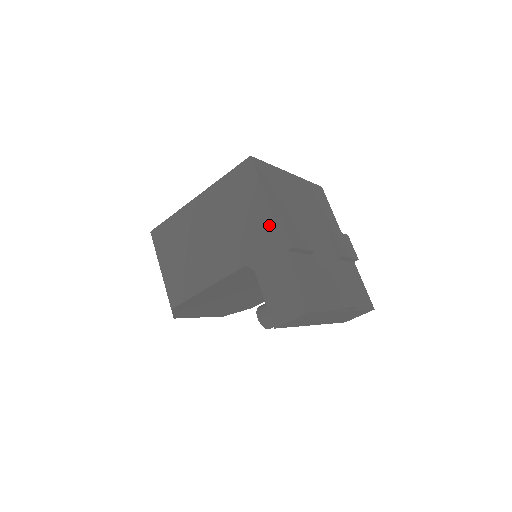
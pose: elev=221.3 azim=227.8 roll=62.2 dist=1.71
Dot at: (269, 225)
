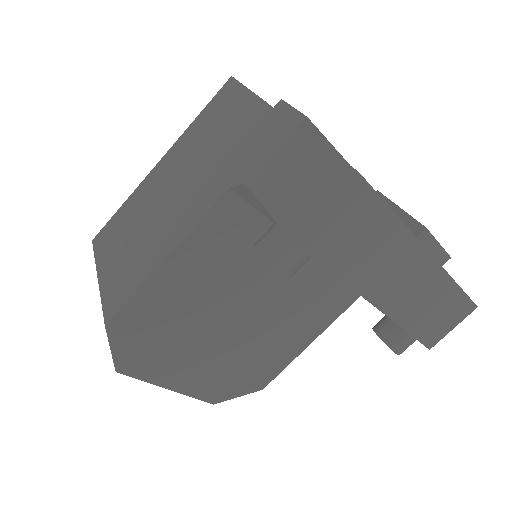
Dot at: (264, 117)
